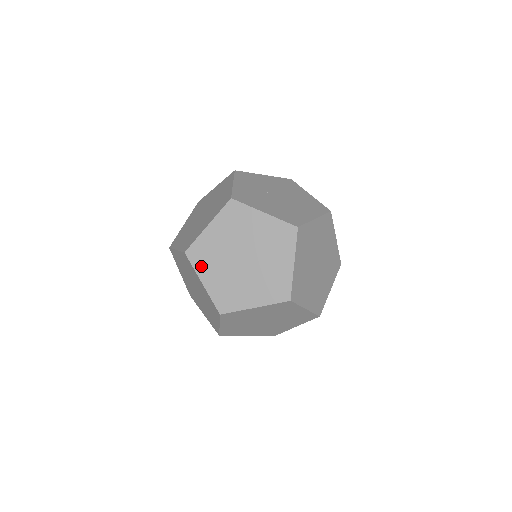
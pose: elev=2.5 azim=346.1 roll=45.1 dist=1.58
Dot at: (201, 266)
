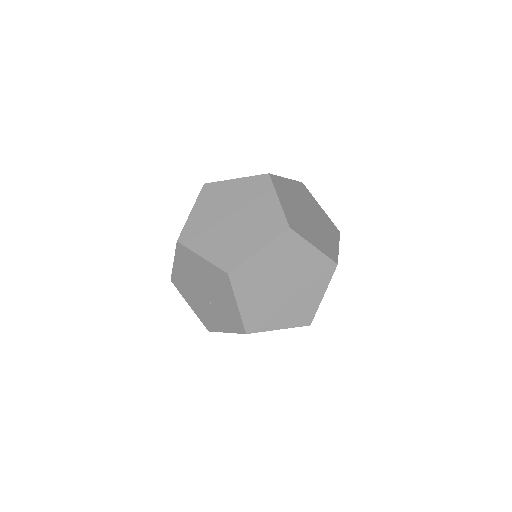
Dot at: (279, 190)
